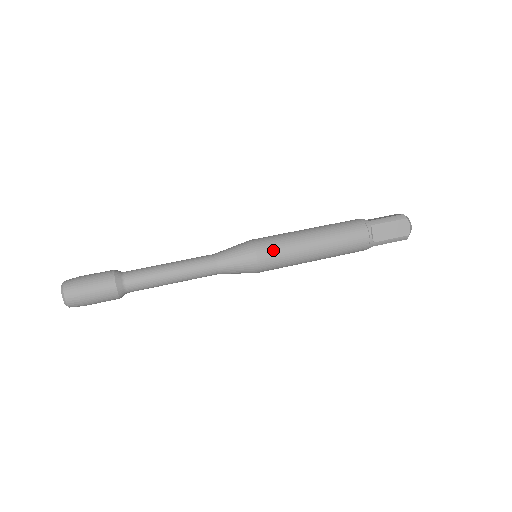
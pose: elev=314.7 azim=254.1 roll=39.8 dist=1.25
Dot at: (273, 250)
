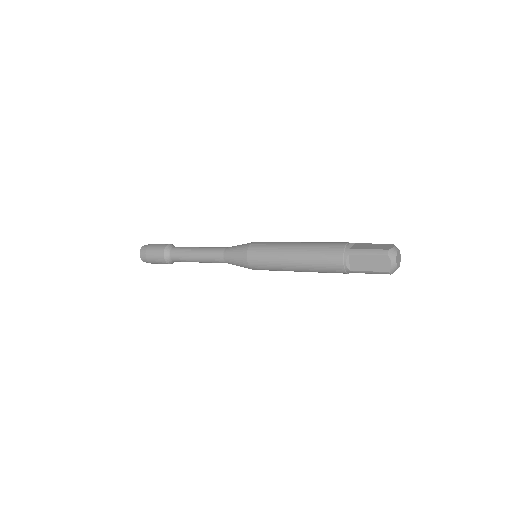
Dot at: (266, 242)
